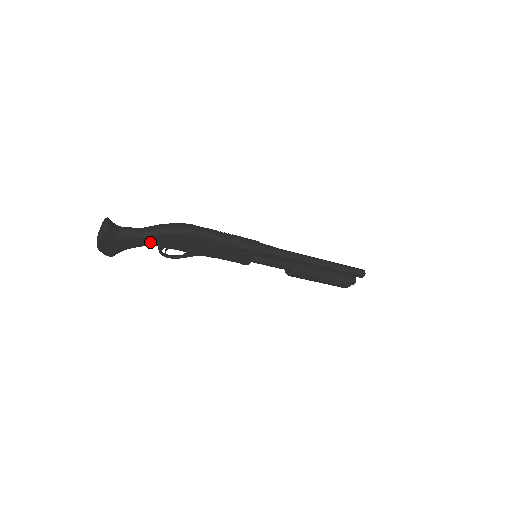
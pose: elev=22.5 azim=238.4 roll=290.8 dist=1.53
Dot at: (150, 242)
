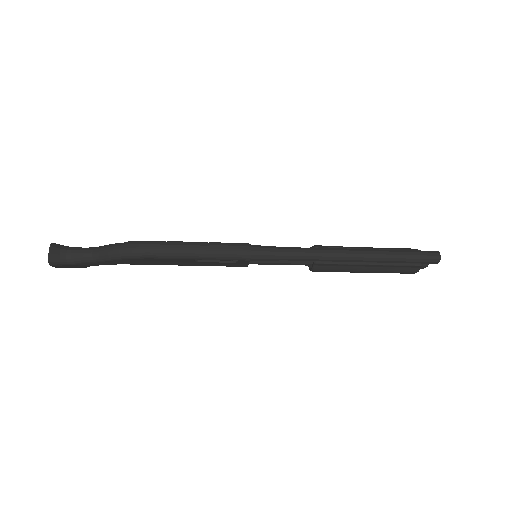
Dot at: (108, 263)
